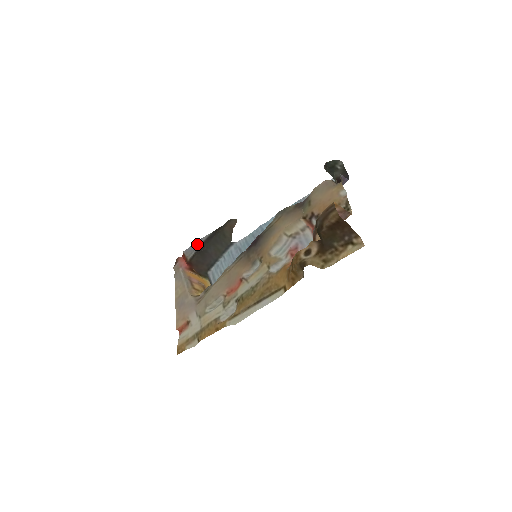
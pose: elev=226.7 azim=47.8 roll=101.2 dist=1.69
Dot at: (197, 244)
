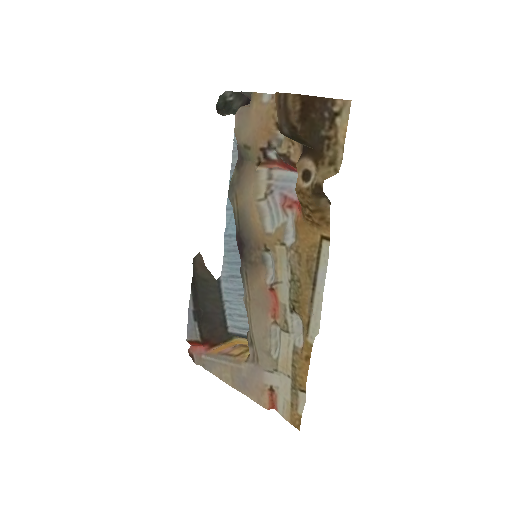
Dot at: (191, 317)
